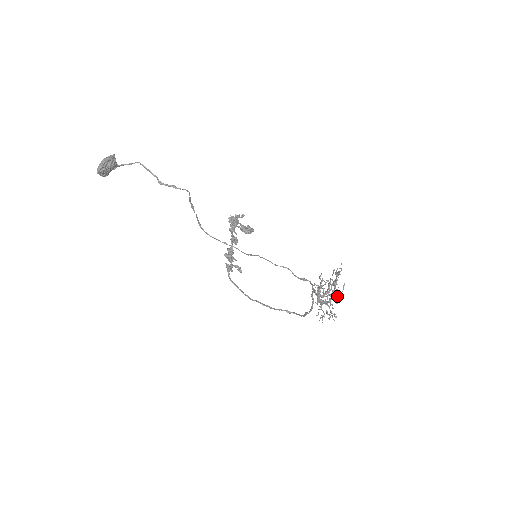
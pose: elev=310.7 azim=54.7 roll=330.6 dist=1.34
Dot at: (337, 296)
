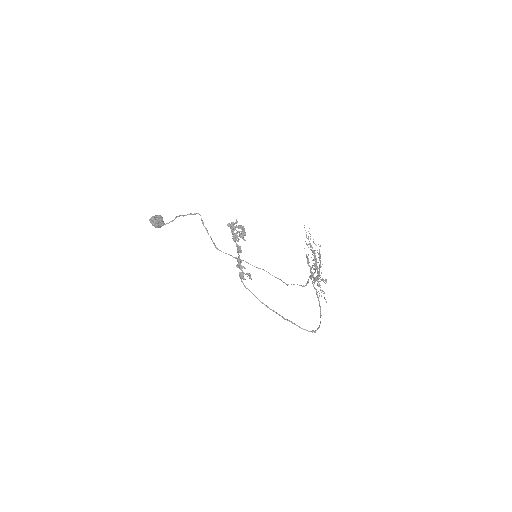
Dot at: occluded
